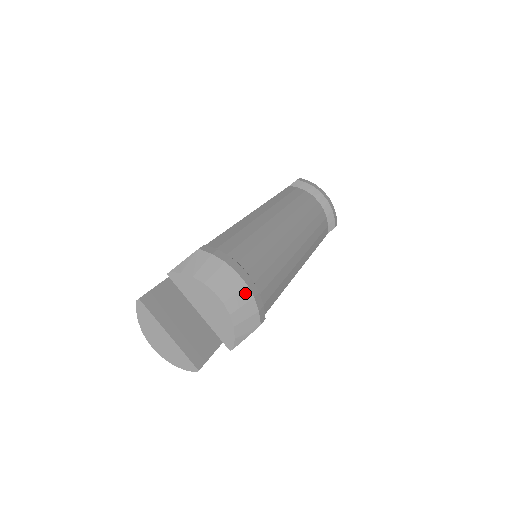
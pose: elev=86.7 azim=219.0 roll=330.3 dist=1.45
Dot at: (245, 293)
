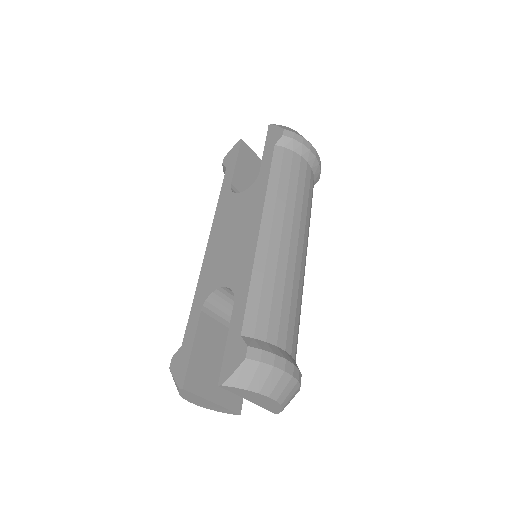
Dot at: (292, 383)
